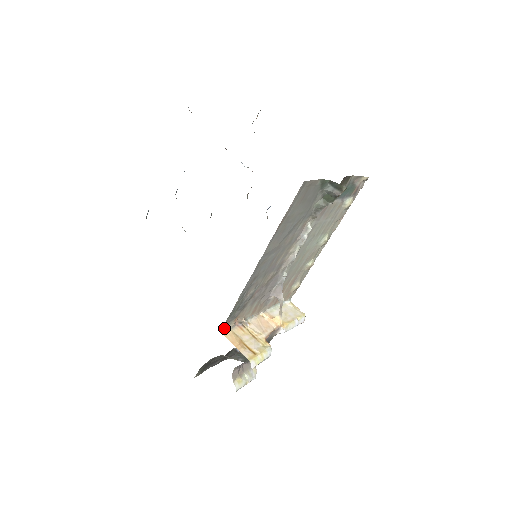
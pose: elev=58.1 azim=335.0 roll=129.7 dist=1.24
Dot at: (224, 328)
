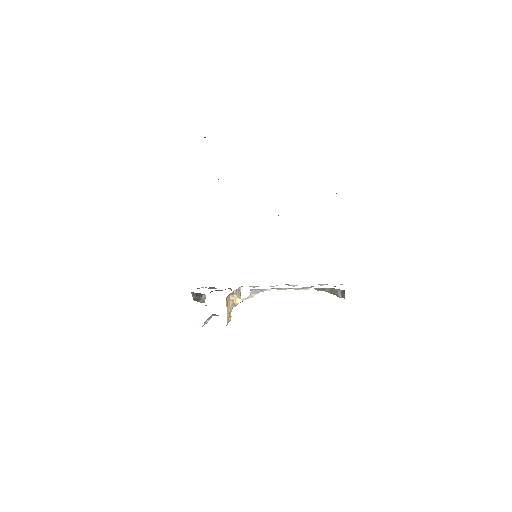
Dot at: (228, 295)
